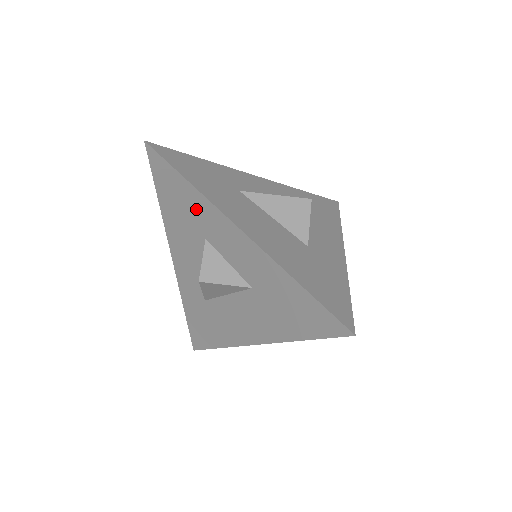
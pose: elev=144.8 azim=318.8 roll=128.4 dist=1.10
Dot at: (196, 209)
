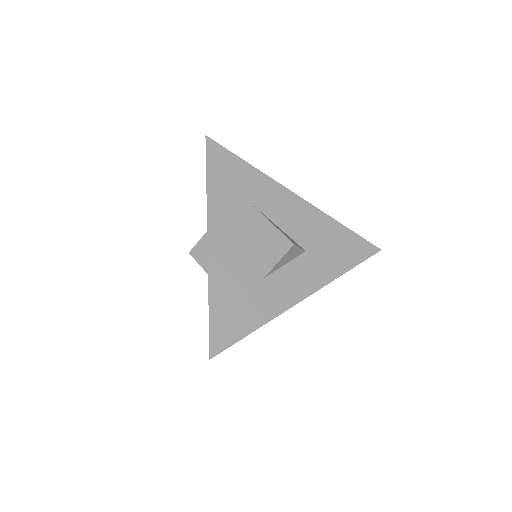
Dot at: occluded
